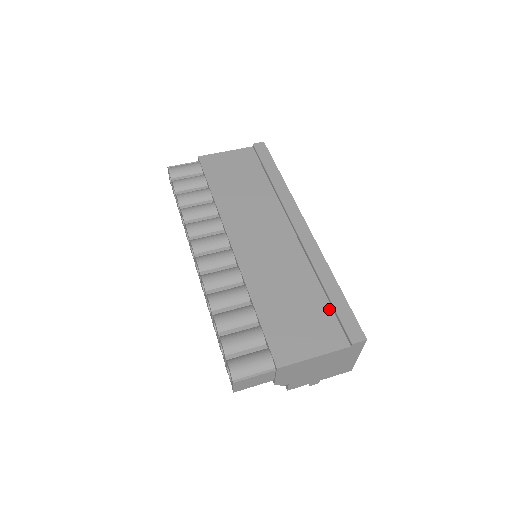
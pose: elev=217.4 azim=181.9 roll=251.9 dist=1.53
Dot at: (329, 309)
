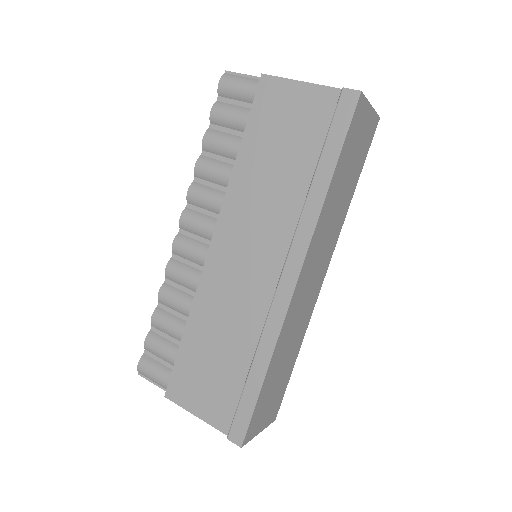
Dot at: (240, 390)
